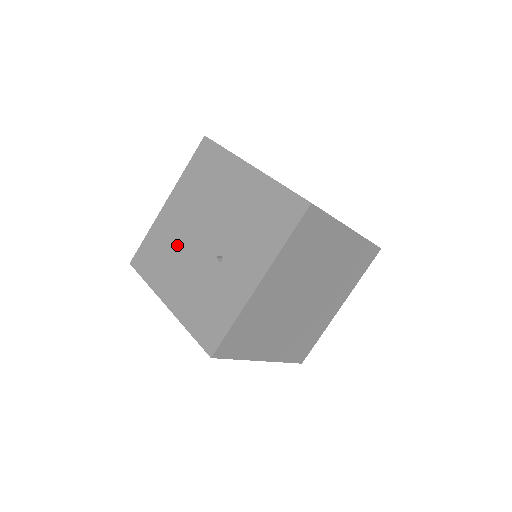
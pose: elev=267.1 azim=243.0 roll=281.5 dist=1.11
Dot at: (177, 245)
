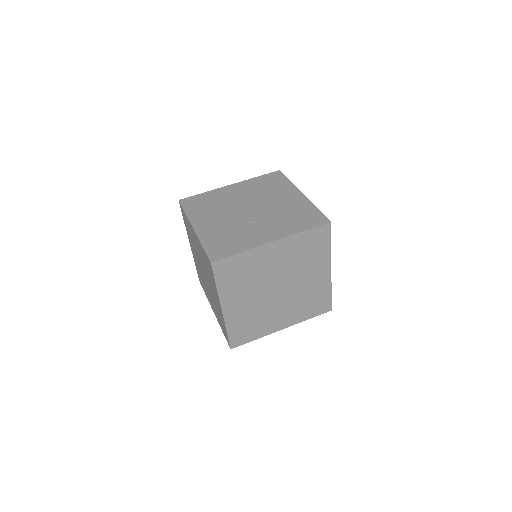
Dot at: (224, 205)
